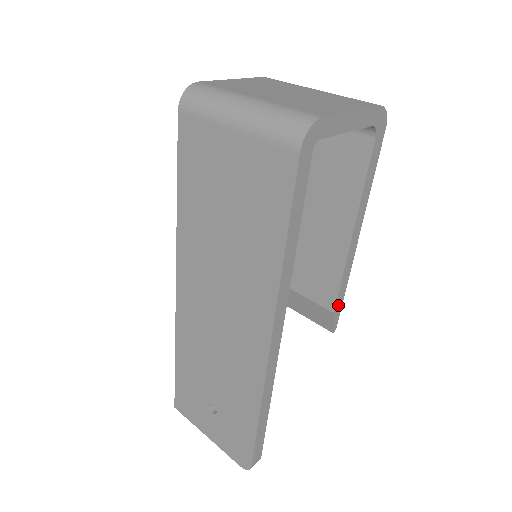
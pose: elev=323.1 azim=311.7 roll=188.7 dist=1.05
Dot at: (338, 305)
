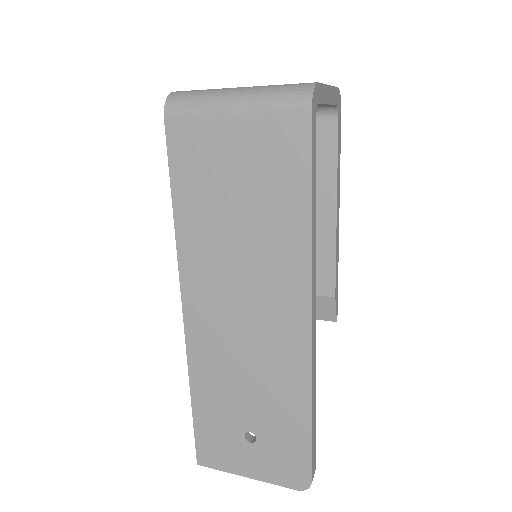
Dot at: (336, 289)
